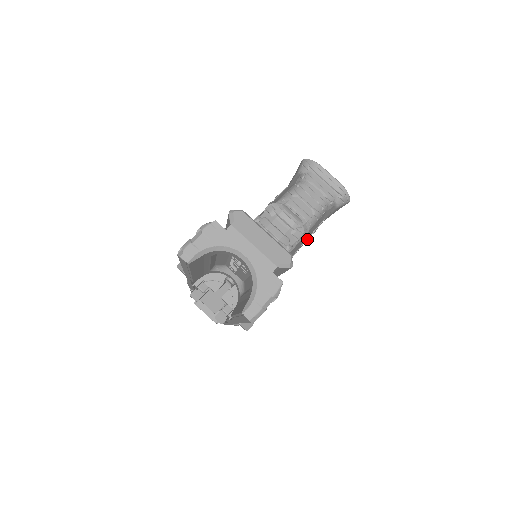
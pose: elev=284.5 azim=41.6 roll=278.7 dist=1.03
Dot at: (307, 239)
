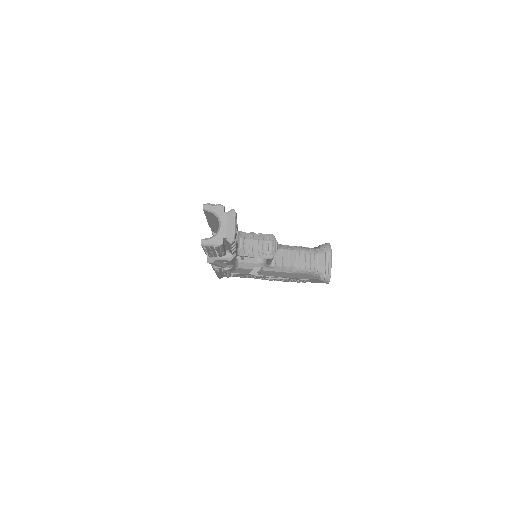
Dot at: (292, 279)
